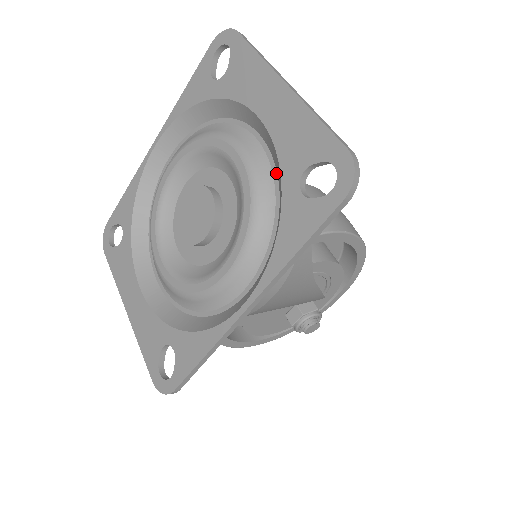
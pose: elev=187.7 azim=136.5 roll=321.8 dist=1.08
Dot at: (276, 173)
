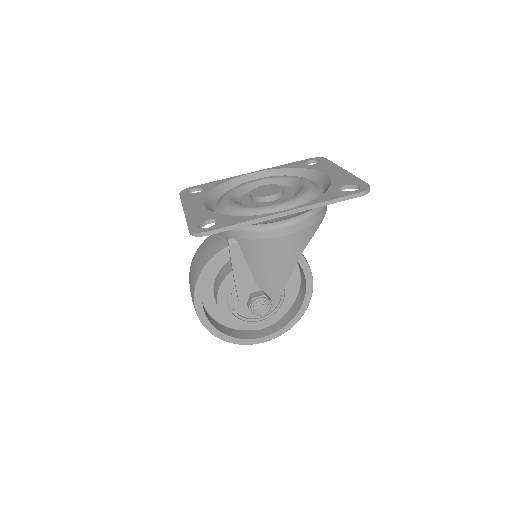
Dot at: (323, 191)
